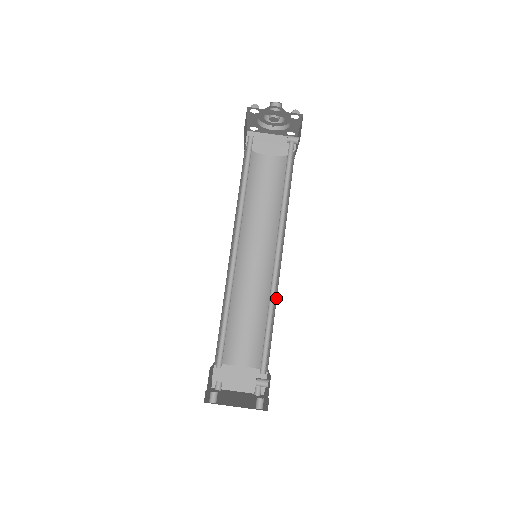
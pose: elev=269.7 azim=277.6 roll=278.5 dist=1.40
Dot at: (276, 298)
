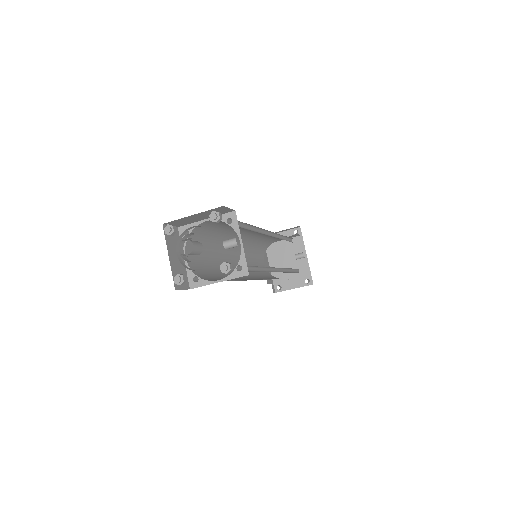
Dot at: occluded
